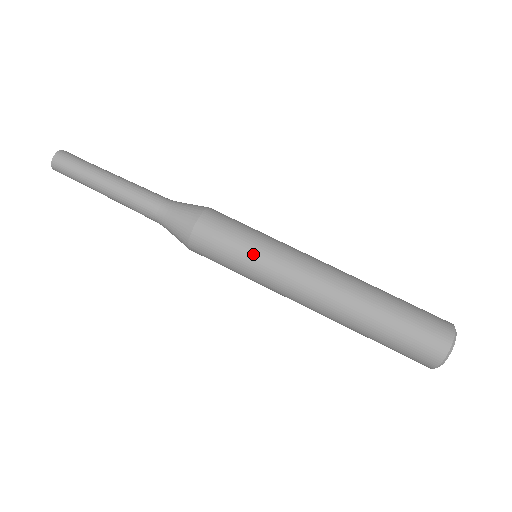
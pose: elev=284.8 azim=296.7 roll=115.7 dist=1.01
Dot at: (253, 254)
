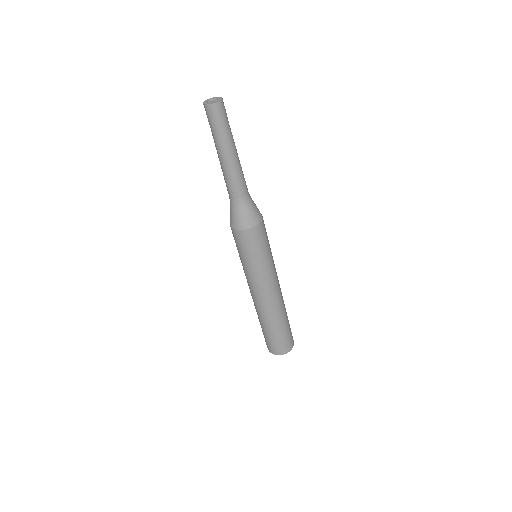
Dot at: (266, 261)
